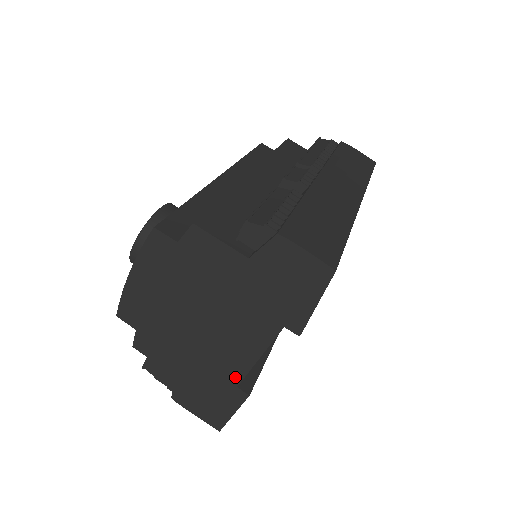
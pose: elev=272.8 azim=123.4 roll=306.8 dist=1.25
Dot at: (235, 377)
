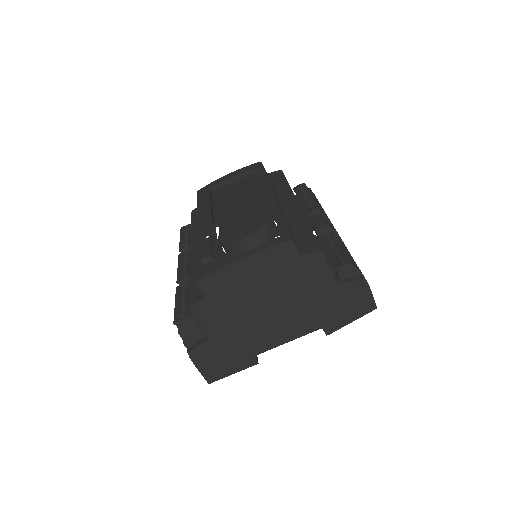
Dot at: (259, 349)
